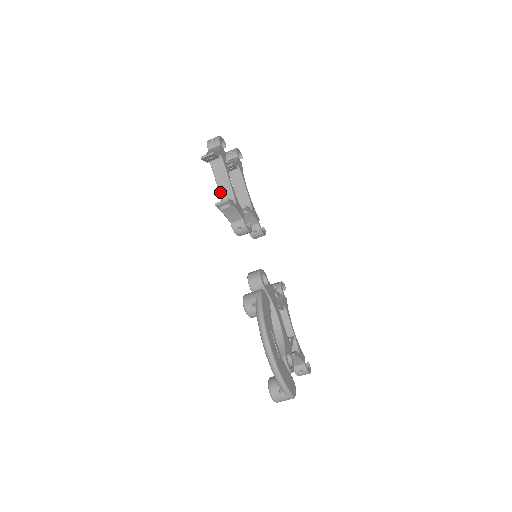
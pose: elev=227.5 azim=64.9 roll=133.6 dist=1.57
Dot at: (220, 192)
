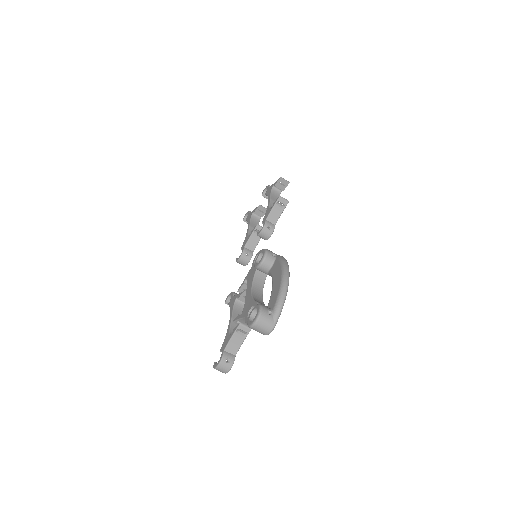
Dot at: (271, 203)
